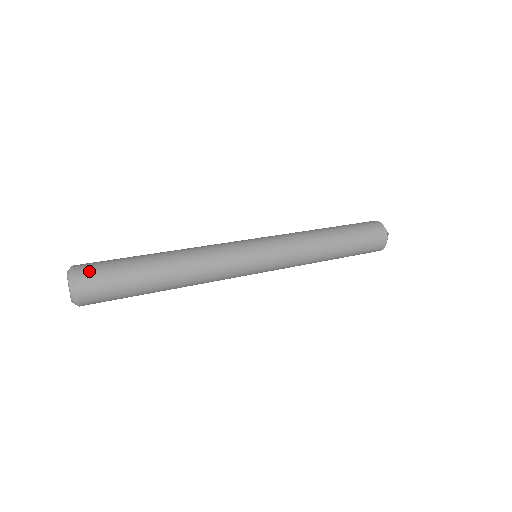
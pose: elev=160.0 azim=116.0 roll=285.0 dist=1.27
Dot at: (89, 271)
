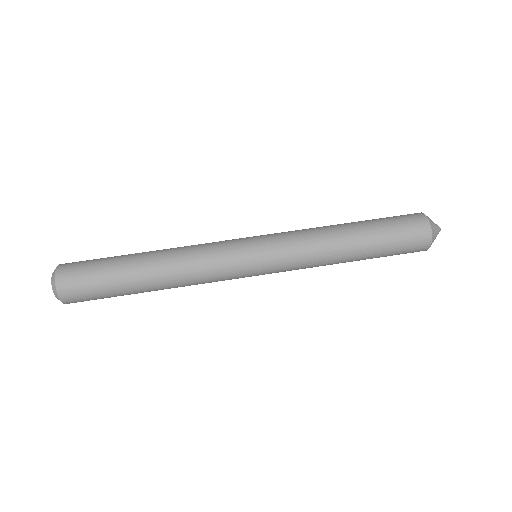
Dot at: occluded
